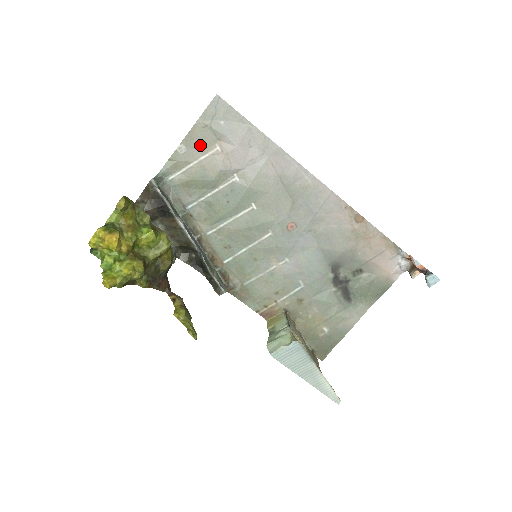
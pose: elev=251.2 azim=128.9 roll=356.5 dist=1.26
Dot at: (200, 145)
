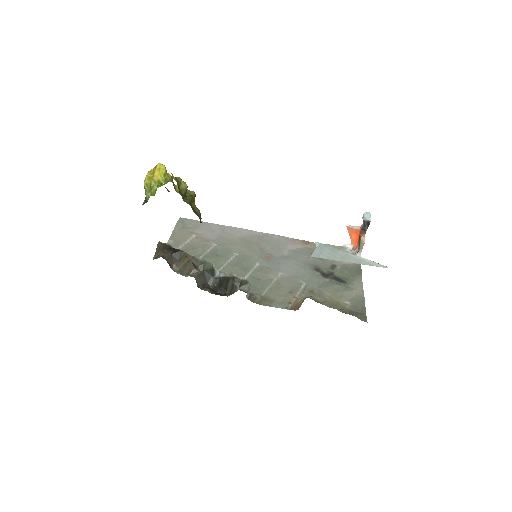
Dot at: (182, 238)
